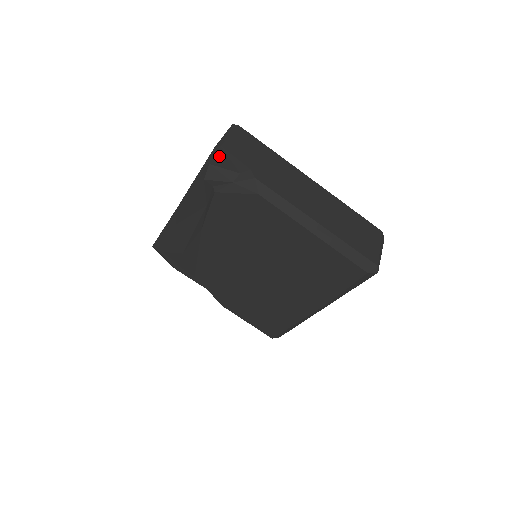
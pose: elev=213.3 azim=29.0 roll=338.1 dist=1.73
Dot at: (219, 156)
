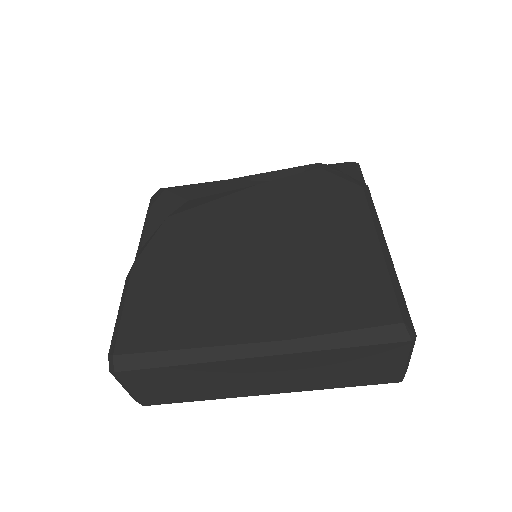
Dot at: (349, 166)
